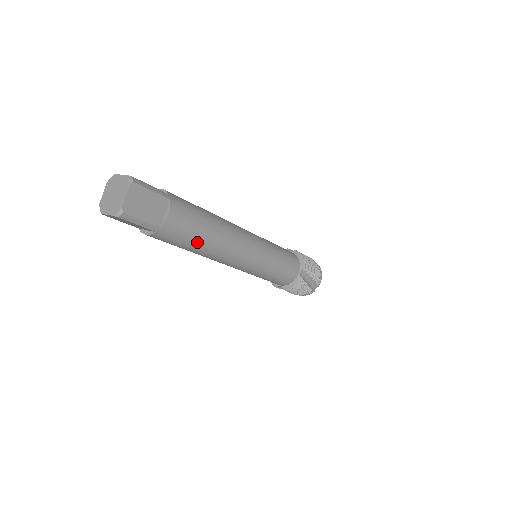
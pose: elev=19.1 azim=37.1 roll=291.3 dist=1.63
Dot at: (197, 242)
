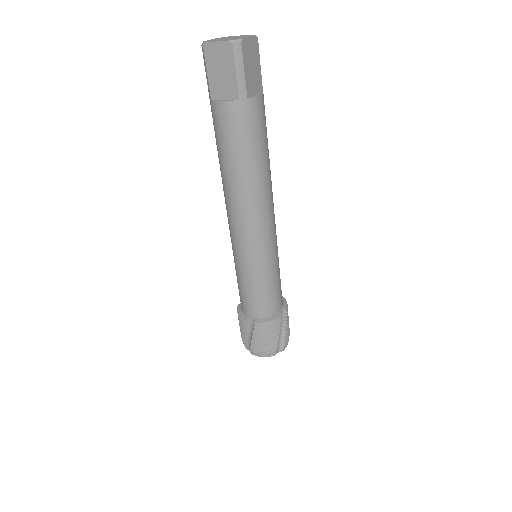
Dot at: (253, 155)
